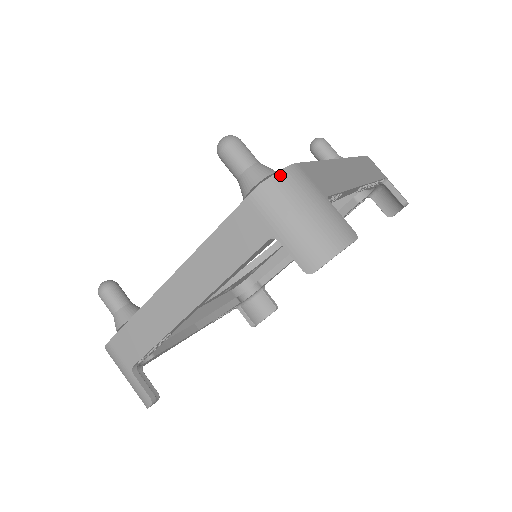
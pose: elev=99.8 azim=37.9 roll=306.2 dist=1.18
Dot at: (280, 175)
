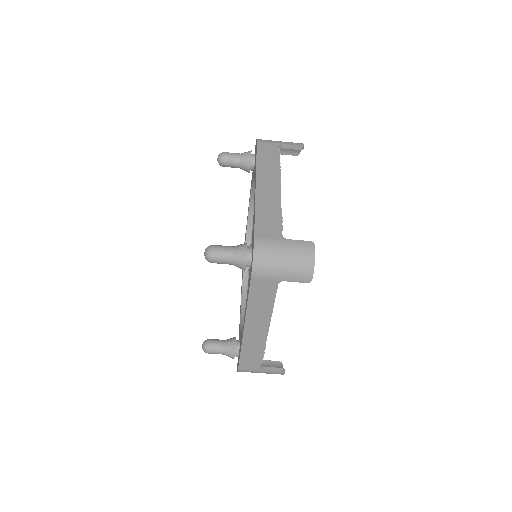
Dot at: (256, 255)
